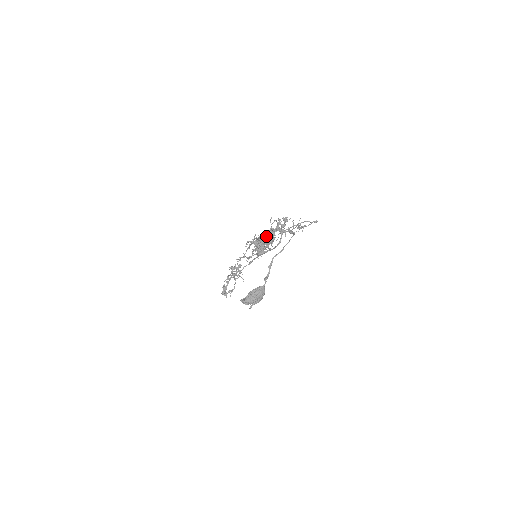
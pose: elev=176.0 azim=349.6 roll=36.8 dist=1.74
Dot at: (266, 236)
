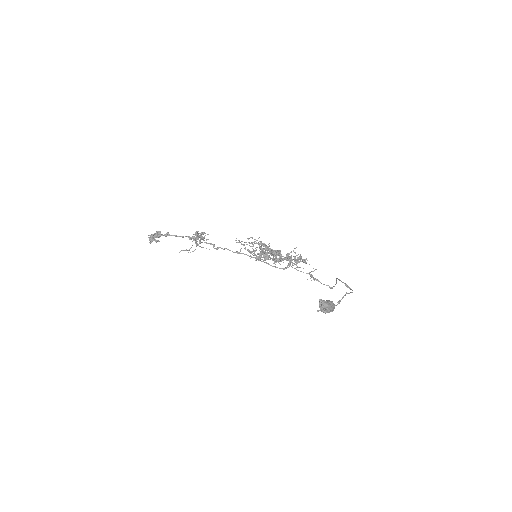
Dot at: occluded
